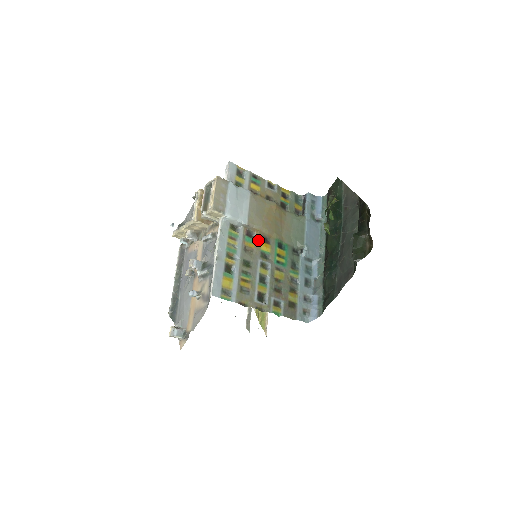
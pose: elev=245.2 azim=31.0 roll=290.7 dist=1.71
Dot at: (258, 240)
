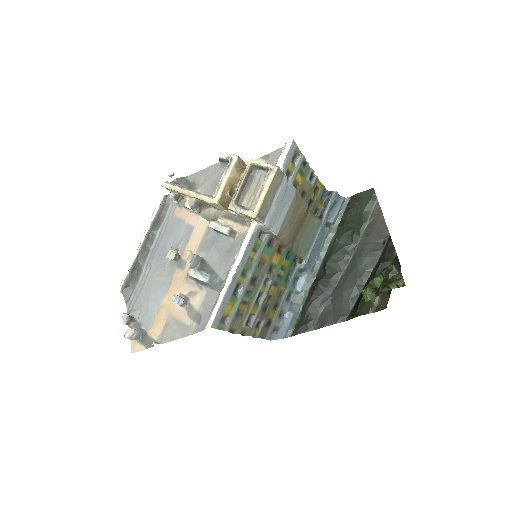
Dot at: (274, 250)
